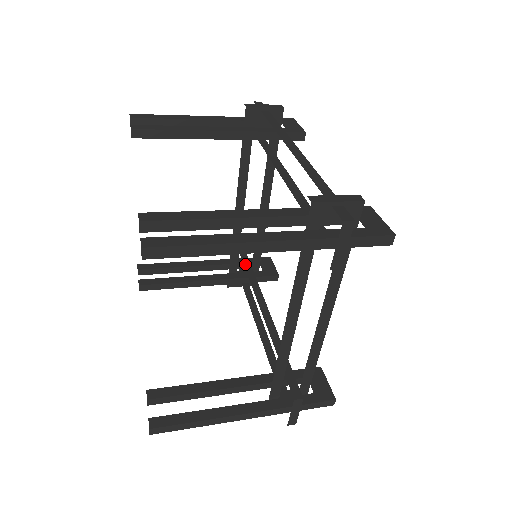
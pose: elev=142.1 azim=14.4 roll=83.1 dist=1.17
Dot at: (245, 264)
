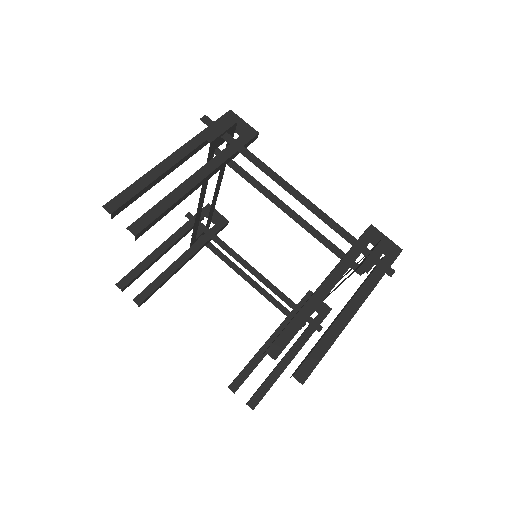
Dot at: (205, 232)
